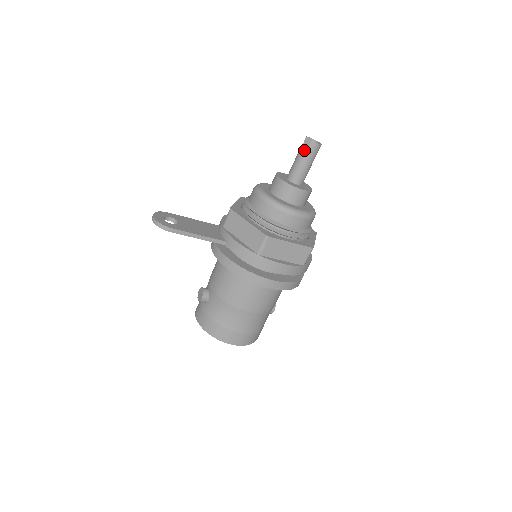
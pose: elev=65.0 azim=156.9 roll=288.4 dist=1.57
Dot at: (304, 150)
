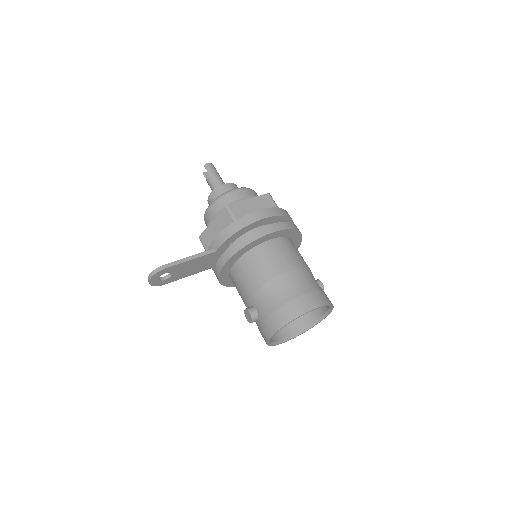
Dot at: occluded
